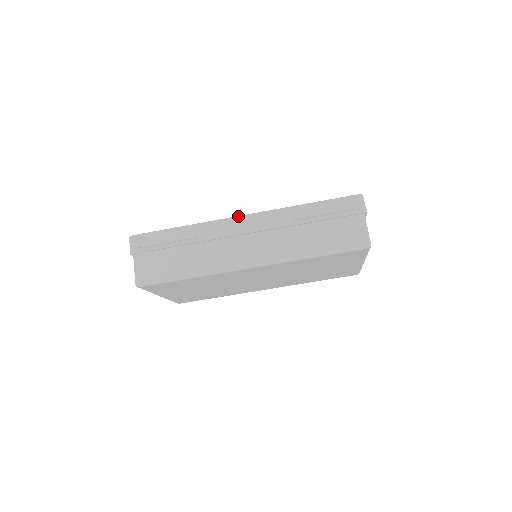
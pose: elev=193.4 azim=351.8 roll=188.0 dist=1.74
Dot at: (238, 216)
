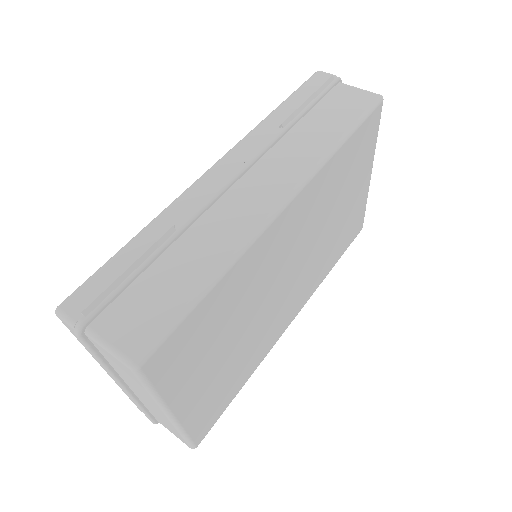
Dot at: occluded
